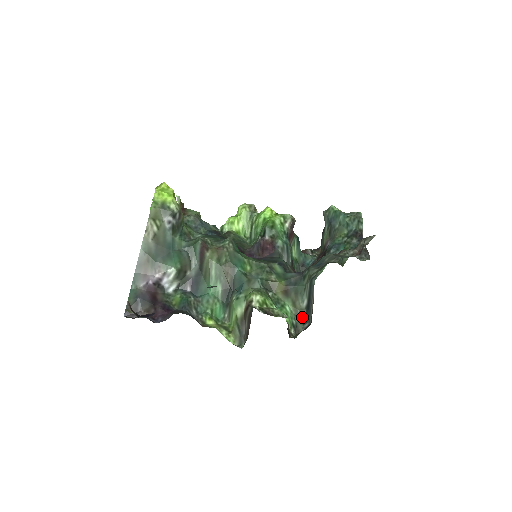
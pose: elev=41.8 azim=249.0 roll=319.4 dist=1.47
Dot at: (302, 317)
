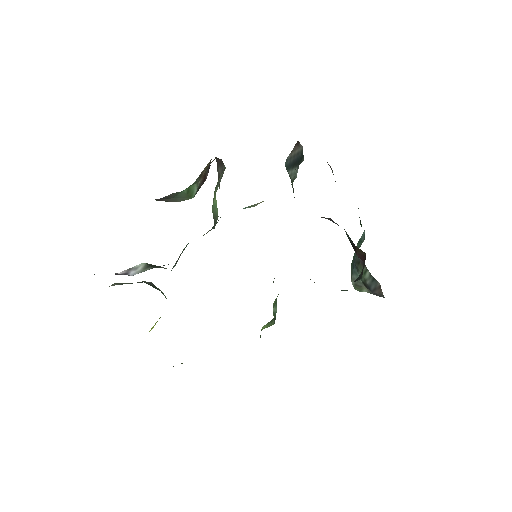
Dot at: occluded
